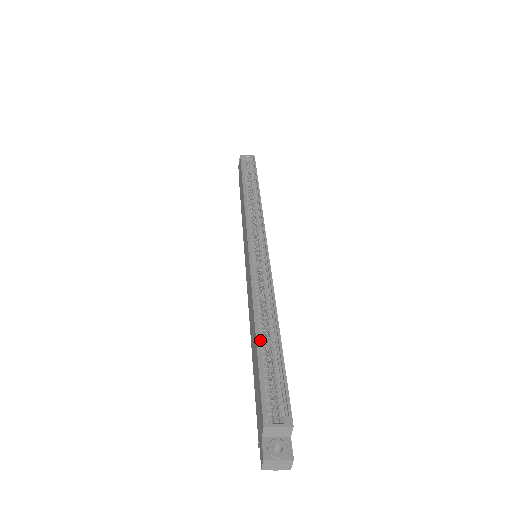
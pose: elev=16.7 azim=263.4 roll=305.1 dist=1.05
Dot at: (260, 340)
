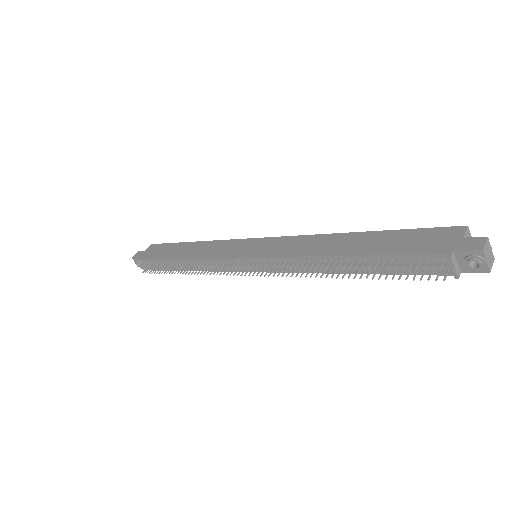
Dot at: (371, 236)
